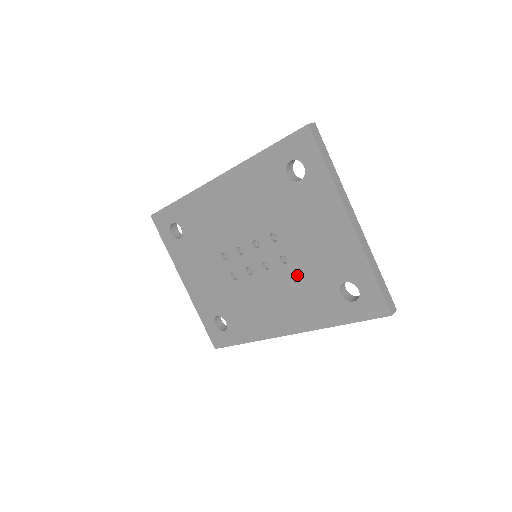
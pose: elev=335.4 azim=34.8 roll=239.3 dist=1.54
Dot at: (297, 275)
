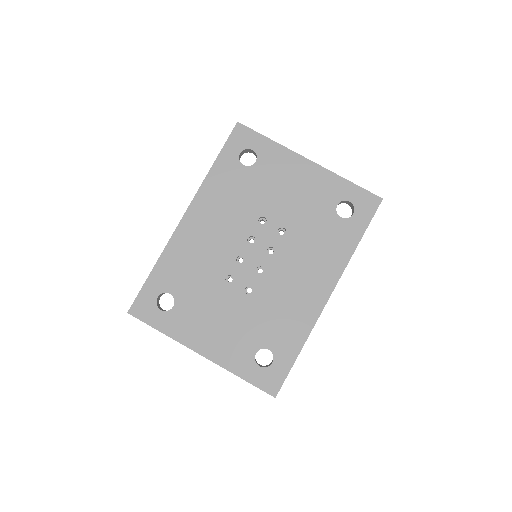
Dot at: (300, 234)
